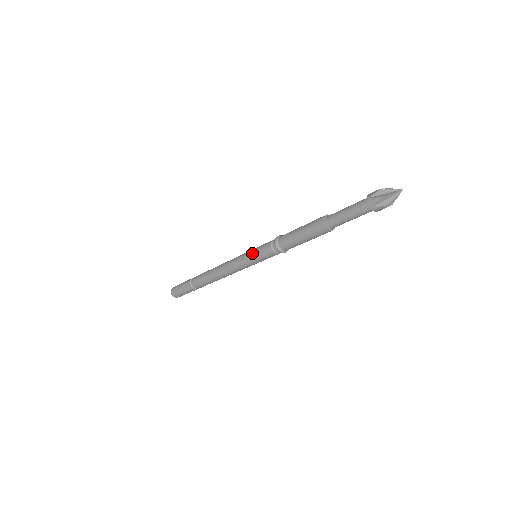
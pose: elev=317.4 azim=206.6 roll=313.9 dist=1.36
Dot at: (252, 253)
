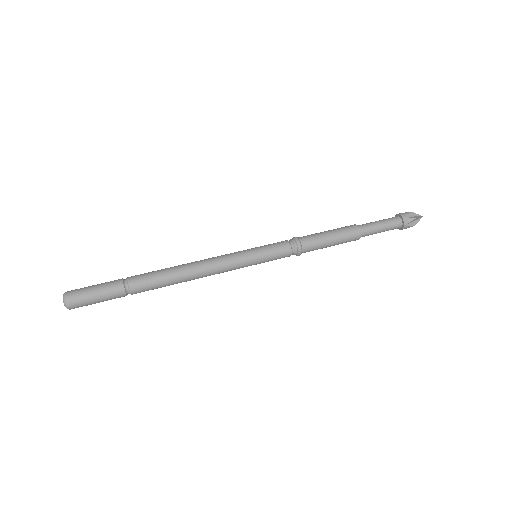
Dot at: (262, 260)
